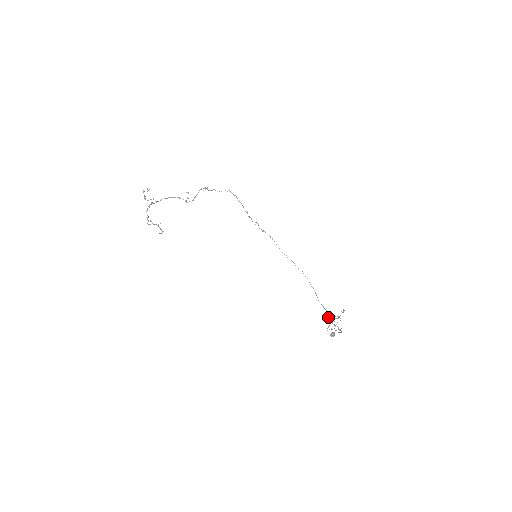
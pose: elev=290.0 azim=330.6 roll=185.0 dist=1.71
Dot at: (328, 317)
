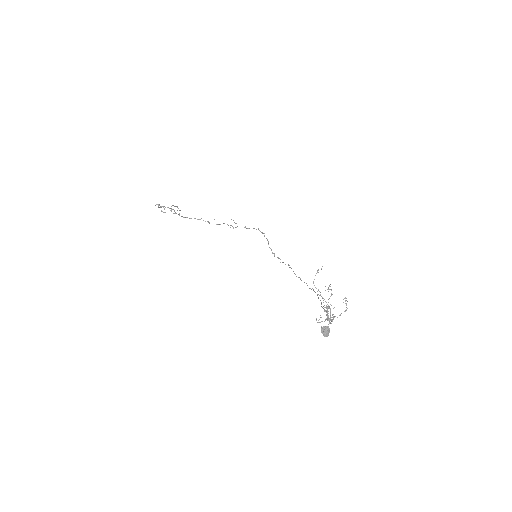
Dot at: (327, 317)
